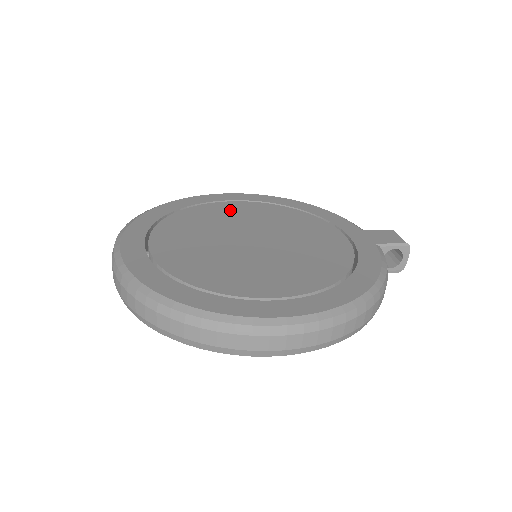
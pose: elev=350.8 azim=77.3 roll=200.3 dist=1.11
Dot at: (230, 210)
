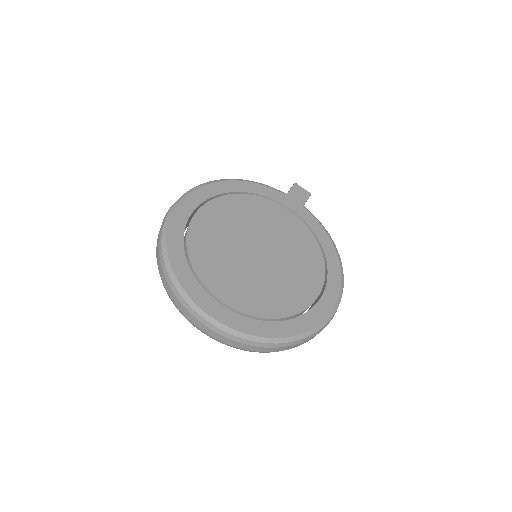
Dot at: (210, 225)
